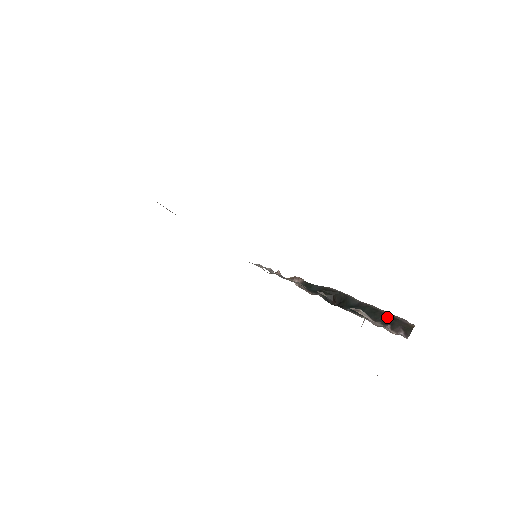
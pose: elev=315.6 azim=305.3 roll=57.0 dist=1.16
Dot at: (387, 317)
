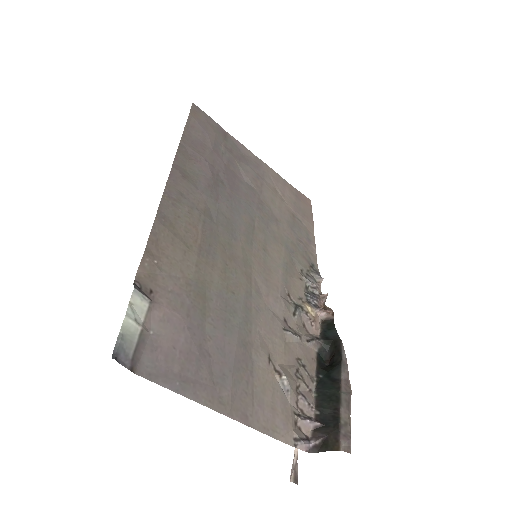
Dot at: (334, 415)
